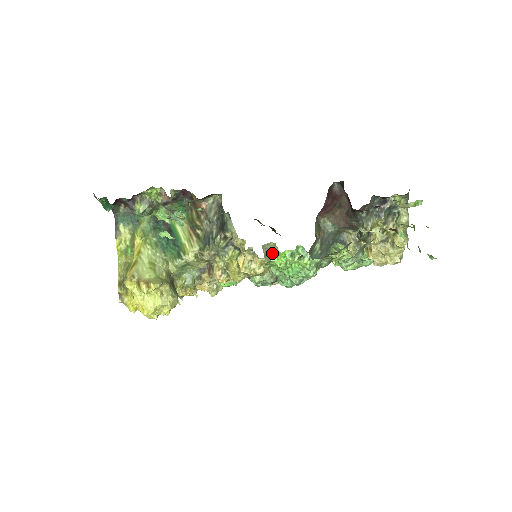
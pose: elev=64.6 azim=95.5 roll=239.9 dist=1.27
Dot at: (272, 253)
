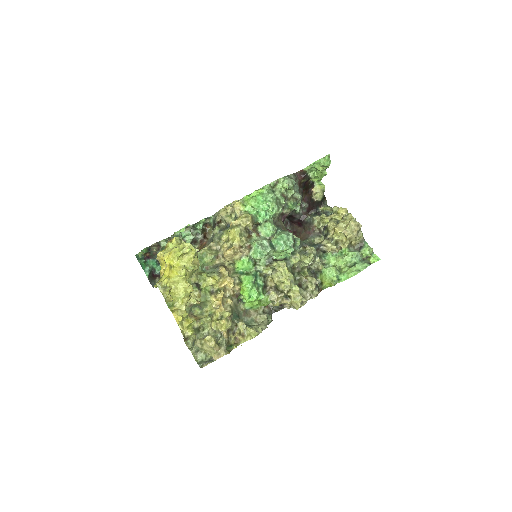
Dot at: occluded
